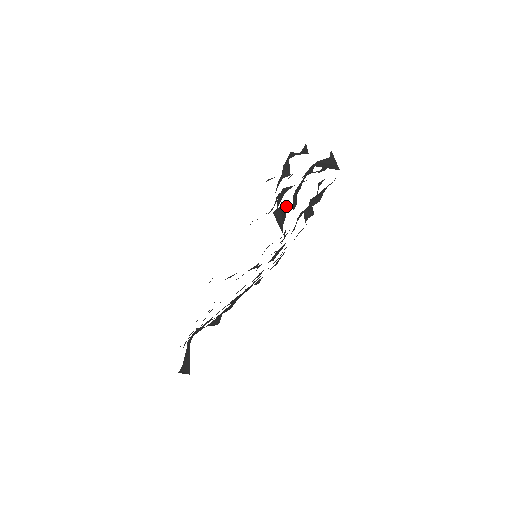
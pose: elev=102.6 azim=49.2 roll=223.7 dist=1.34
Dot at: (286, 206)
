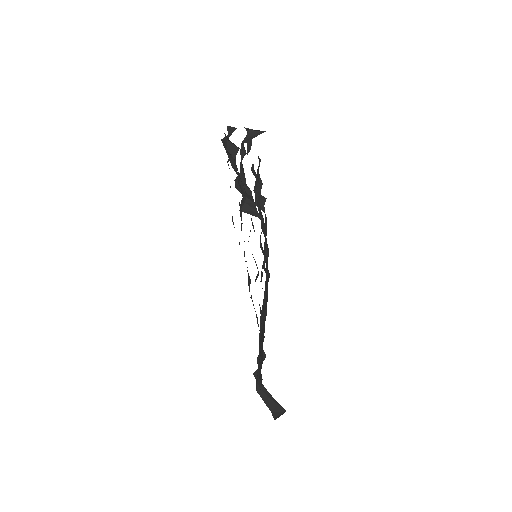
Dot at: occluded
